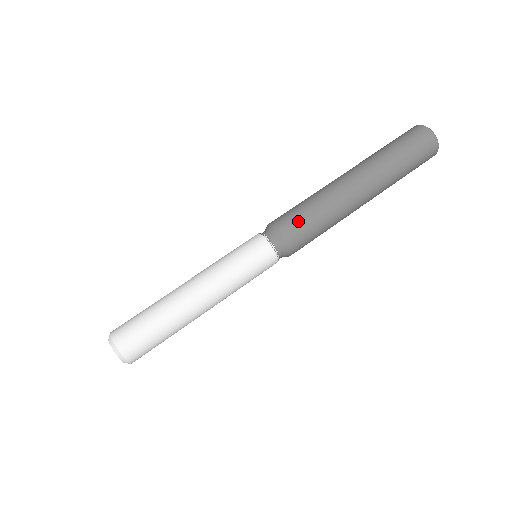
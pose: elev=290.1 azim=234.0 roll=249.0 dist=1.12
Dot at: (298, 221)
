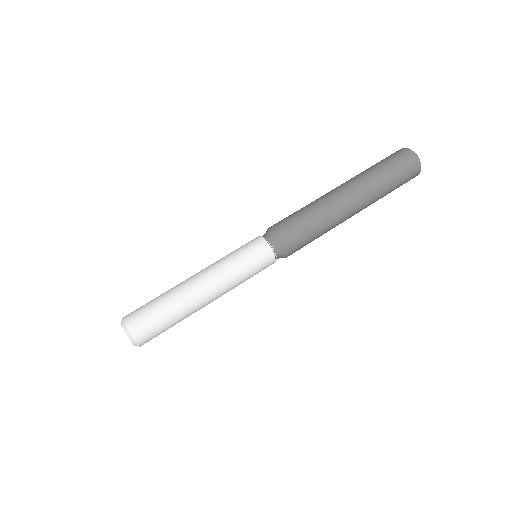
Dot at: (295, 227)
